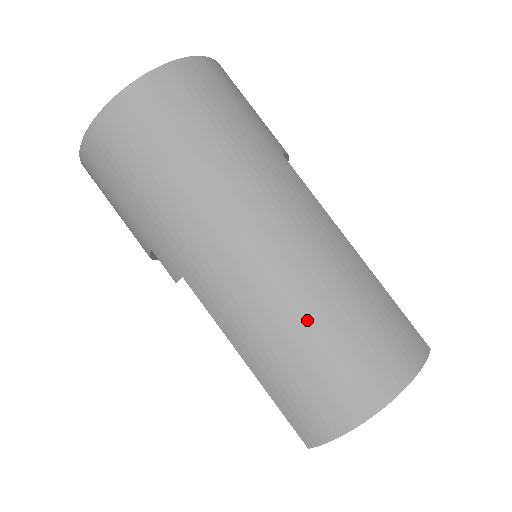
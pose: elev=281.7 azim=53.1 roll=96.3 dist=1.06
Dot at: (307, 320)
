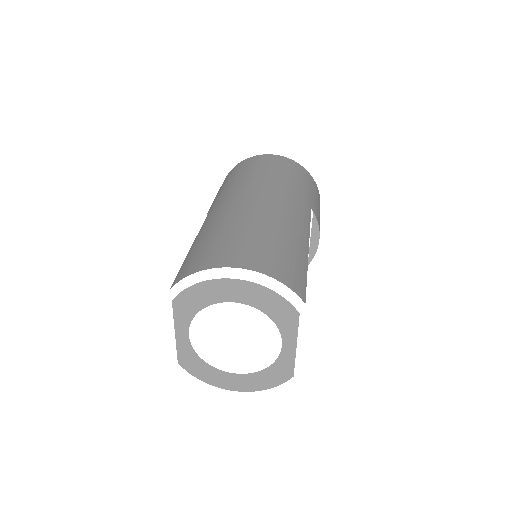
Dot at: (242, 224)
